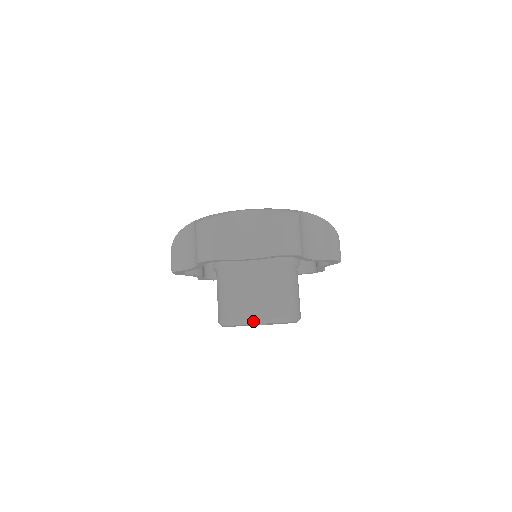
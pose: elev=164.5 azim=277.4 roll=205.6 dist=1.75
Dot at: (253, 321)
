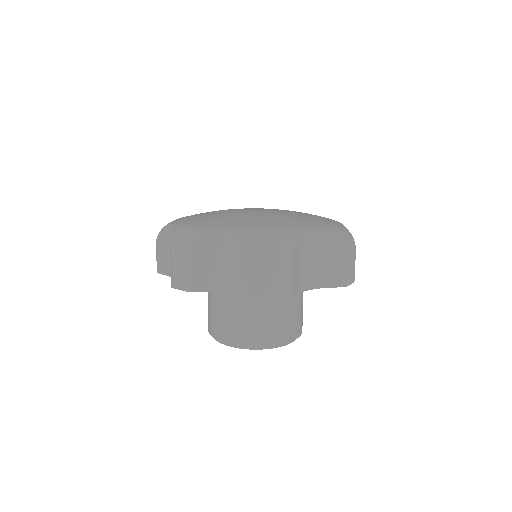
Dot at: (239, 346)
